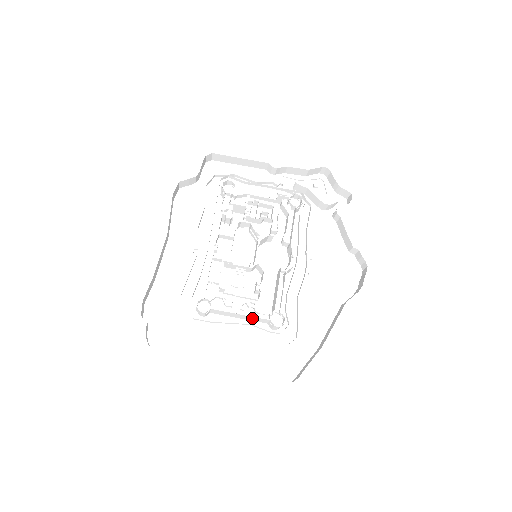
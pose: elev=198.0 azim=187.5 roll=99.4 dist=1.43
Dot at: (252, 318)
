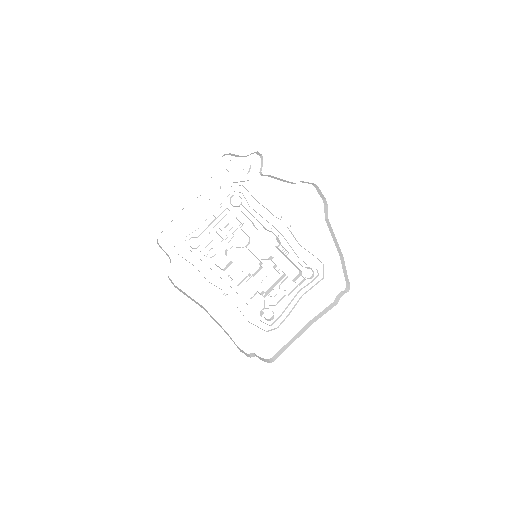
Dot at: occluded
